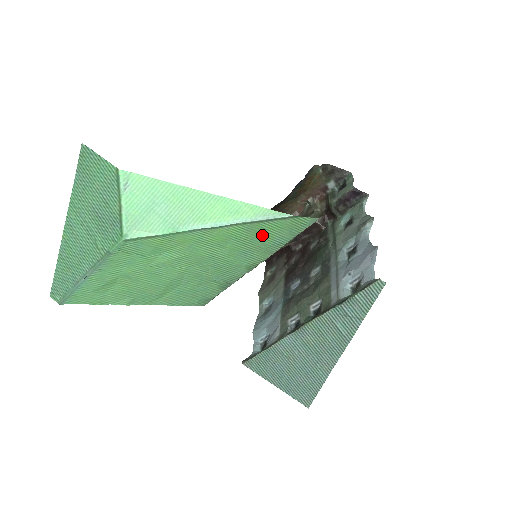
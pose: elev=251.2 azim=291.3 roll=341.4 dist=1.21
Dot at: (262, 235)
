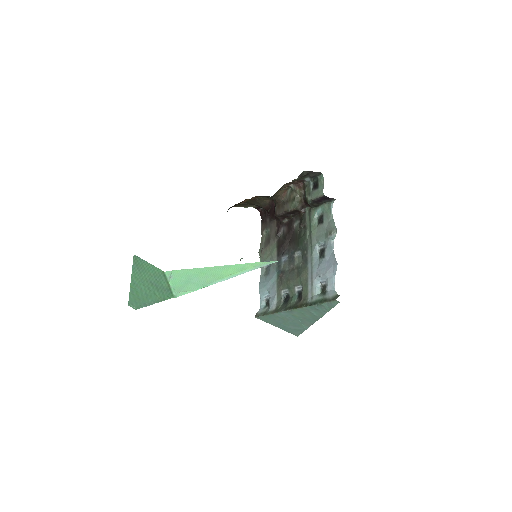
Dot at: occluded
